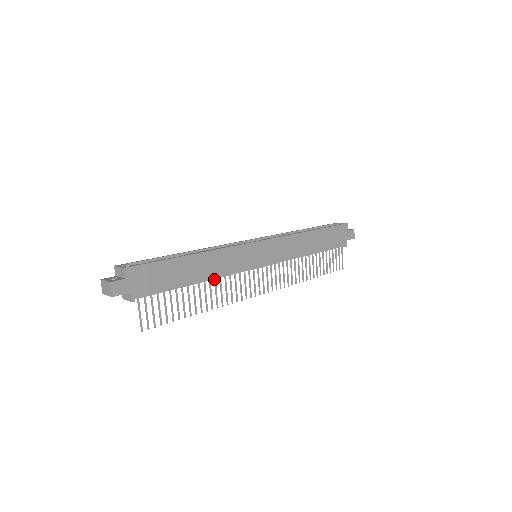
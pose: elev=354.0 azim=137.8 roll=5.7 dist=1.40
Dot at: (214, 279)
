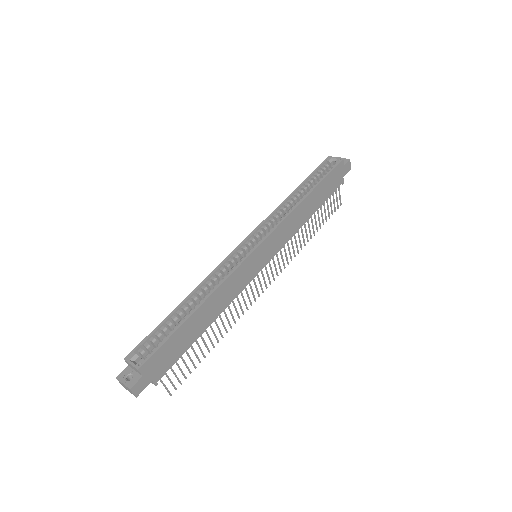
Dot at: (222, 309)
